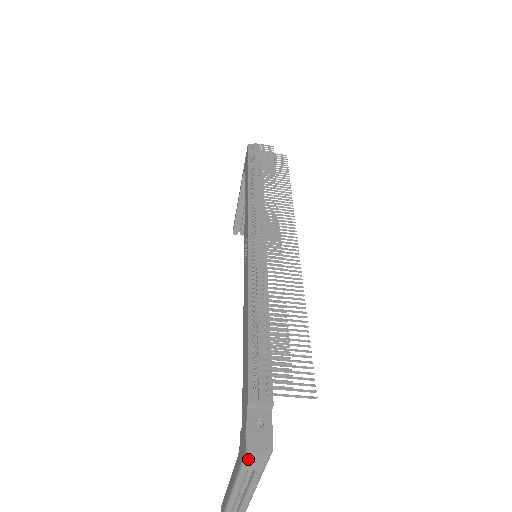
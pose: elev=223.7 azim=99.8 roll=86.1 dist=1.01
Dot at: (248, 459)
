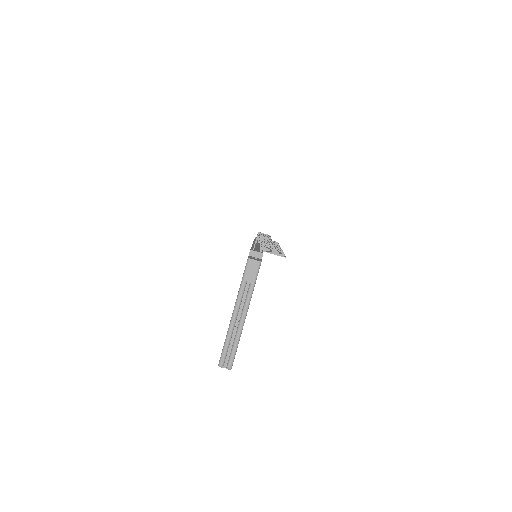
Dot at: (248, 268)
